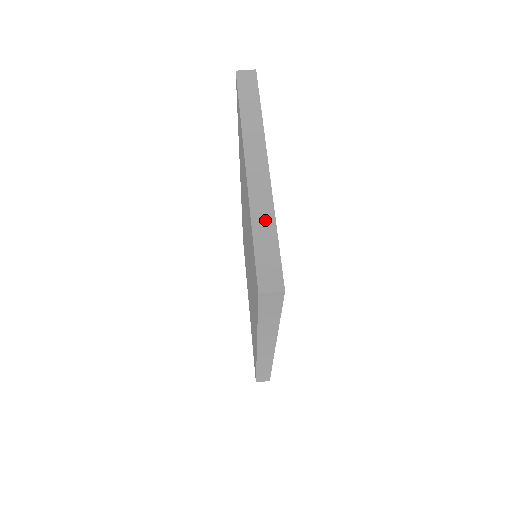
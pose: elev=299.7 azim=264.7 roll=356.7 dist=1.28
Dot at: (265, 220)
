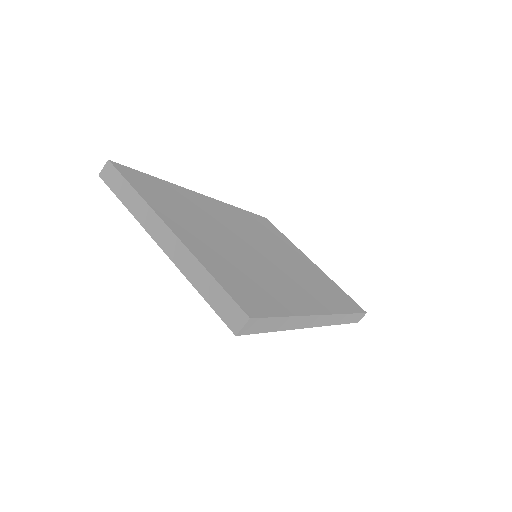
Dot at: (199, 275)
